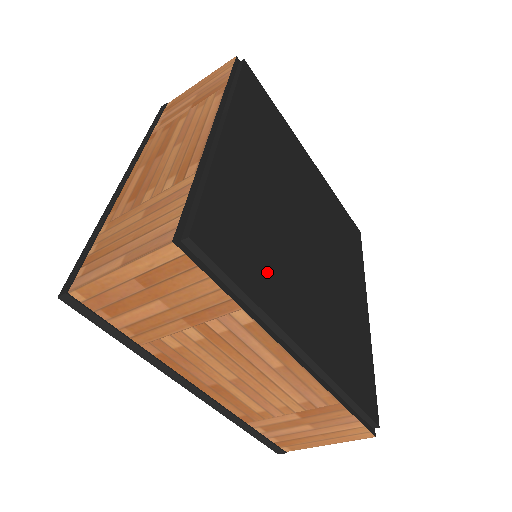
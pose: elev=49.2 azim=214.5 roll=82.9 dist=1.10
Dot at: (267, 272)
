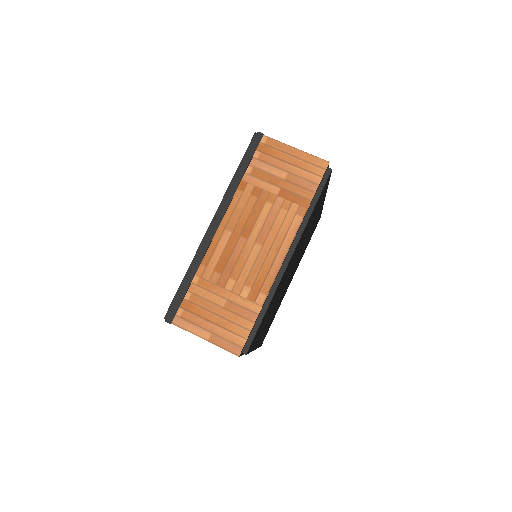
Dot at: occluded
